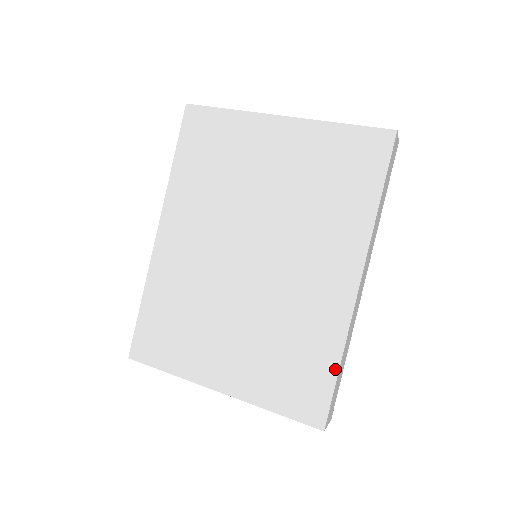
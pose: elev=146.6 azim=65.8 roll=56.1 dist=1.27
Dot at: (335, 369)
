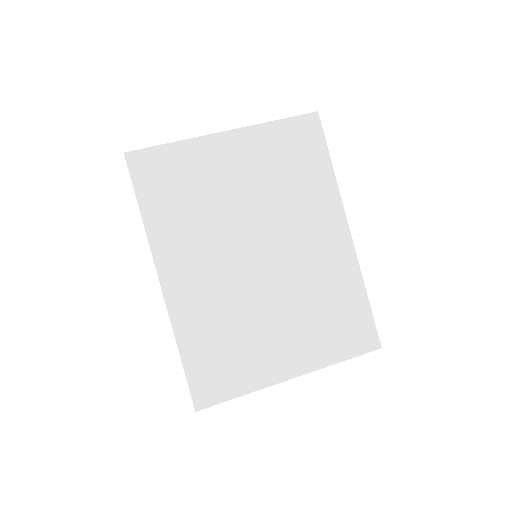
Dot at: (366, 300)
